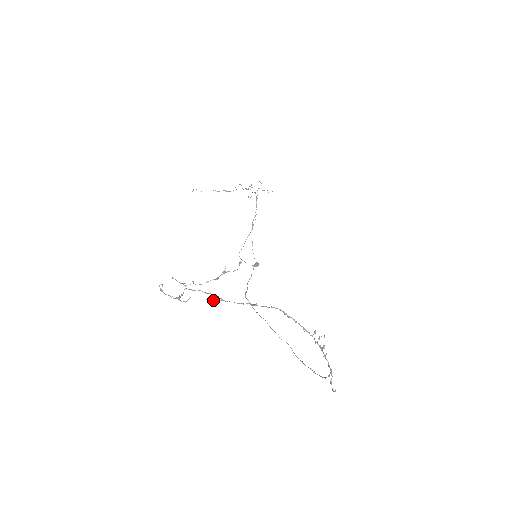
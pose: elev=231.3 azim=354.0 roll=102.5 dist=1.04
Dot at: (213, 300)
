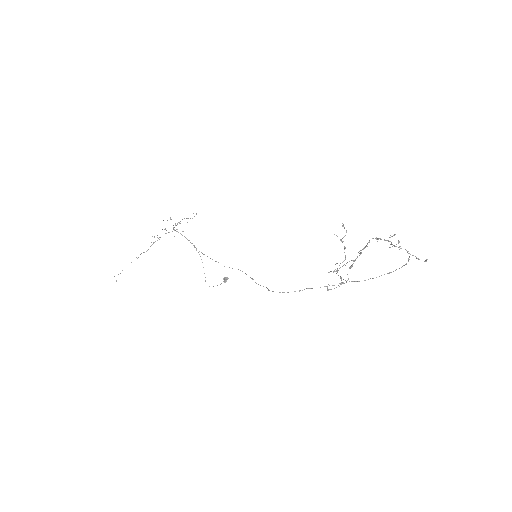
Dot at: (351, 266)
